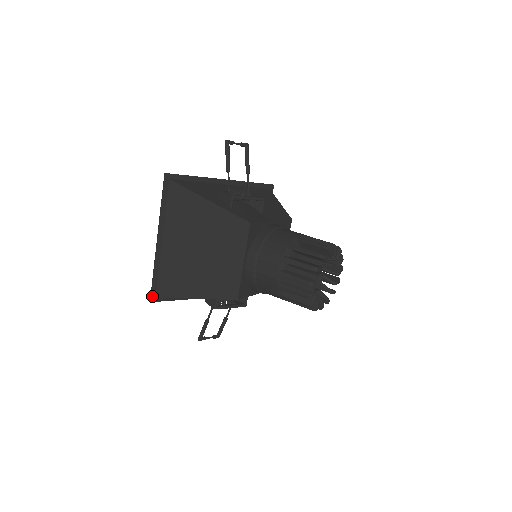
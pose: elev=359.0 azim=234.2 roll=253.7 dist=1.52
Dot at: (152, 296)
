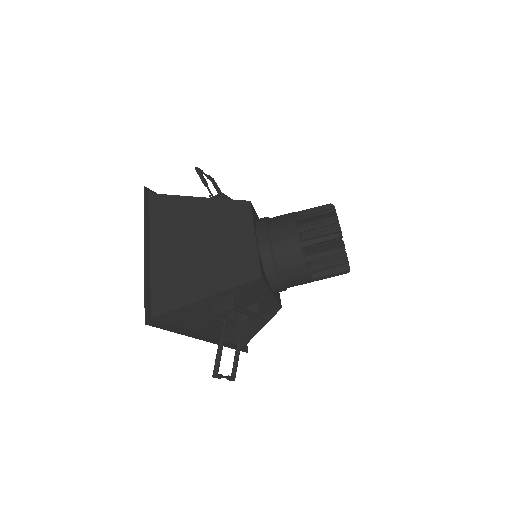
Dot at: (147, 316)
